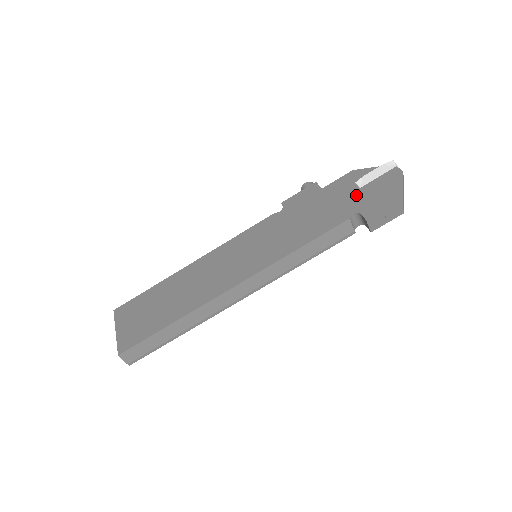
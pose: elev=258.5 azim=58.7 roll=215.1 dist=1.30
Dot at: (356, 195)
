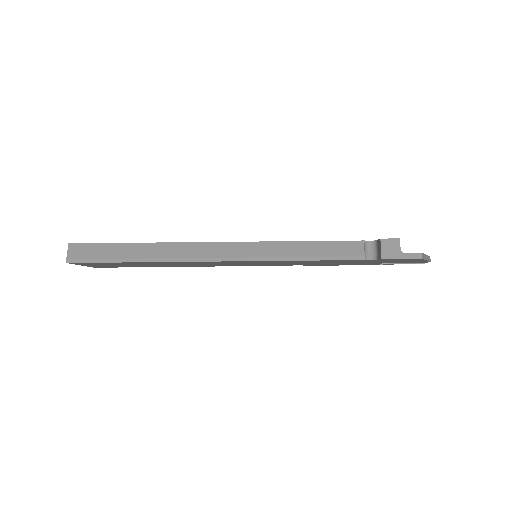
Dot at: occluded
